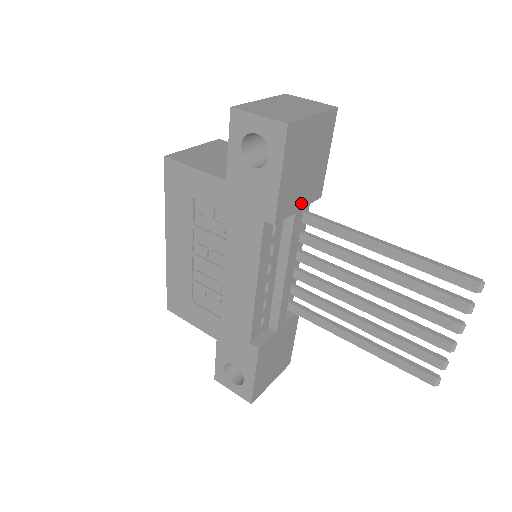
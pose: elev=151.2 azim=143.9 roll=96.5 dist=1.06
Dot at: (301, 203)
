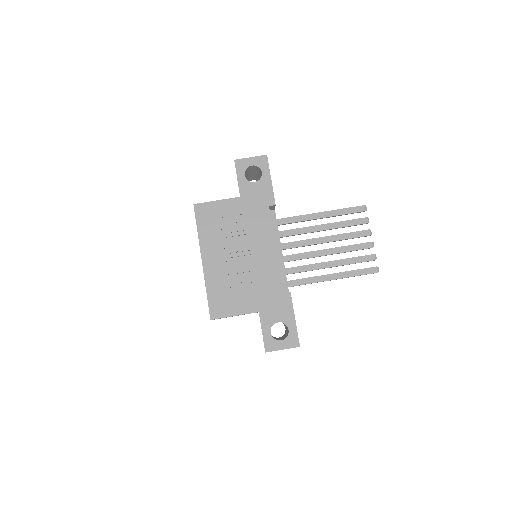
Dot at: occluded
